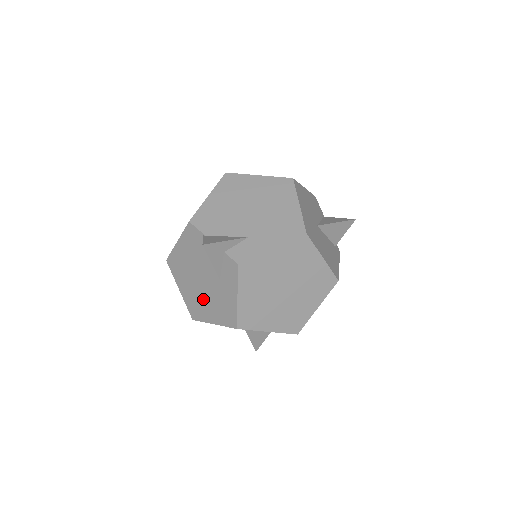
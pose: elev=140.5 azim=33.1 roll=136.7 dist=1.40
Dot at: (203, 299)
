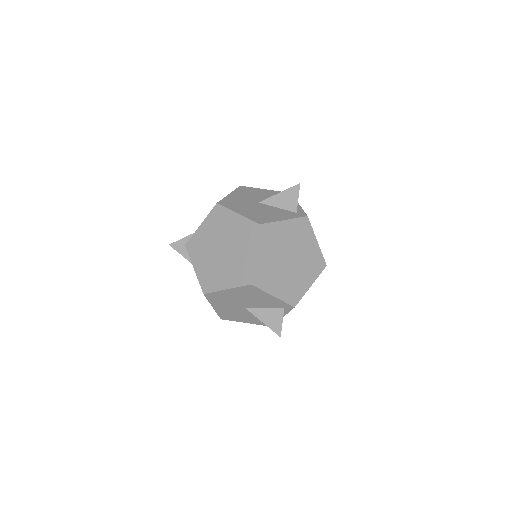
Dot at: occluded
